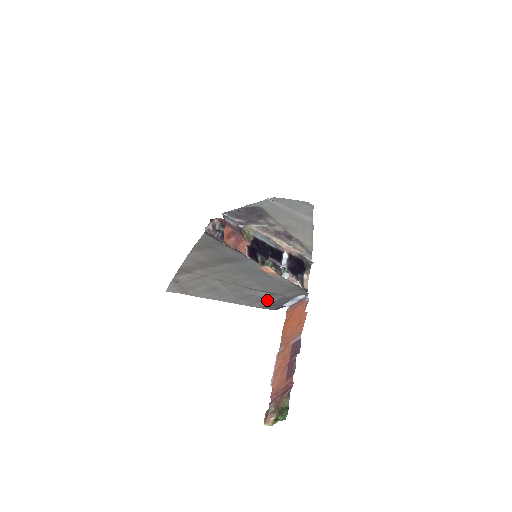
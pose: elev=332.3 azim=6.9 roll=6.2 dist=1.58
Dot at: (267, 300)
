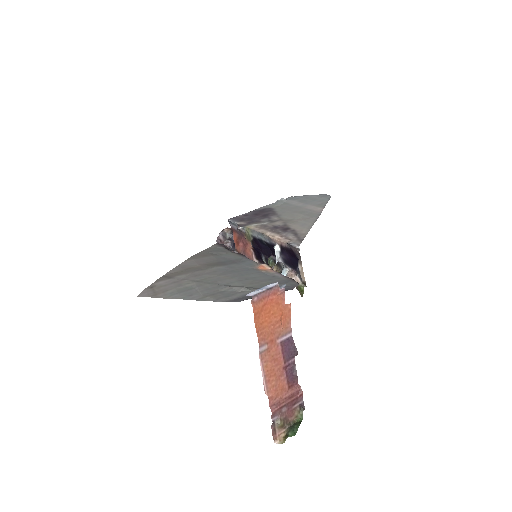
Dot at: (239, 294)
